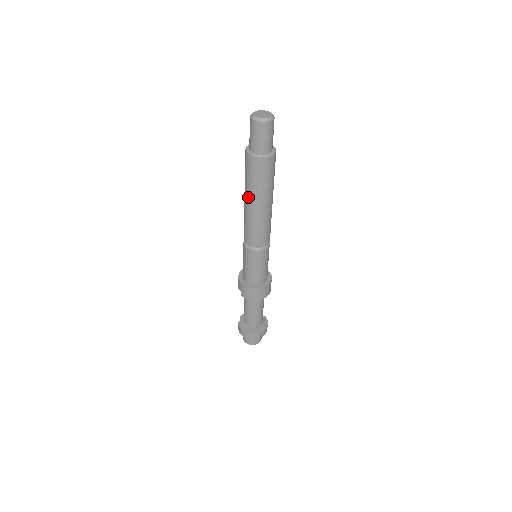
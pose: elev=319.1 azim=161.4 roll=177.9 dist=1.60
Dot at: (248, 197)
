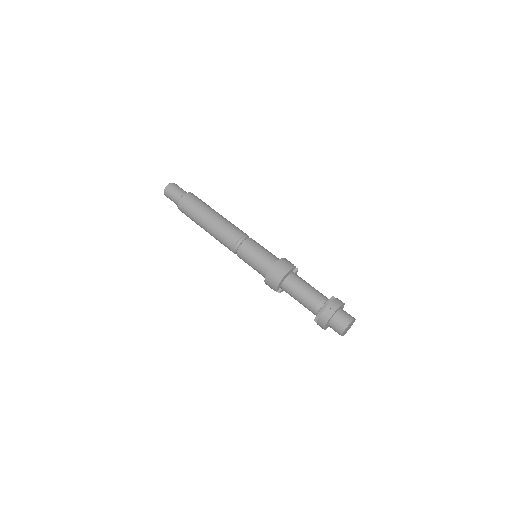
Dot at: (201, 226)
